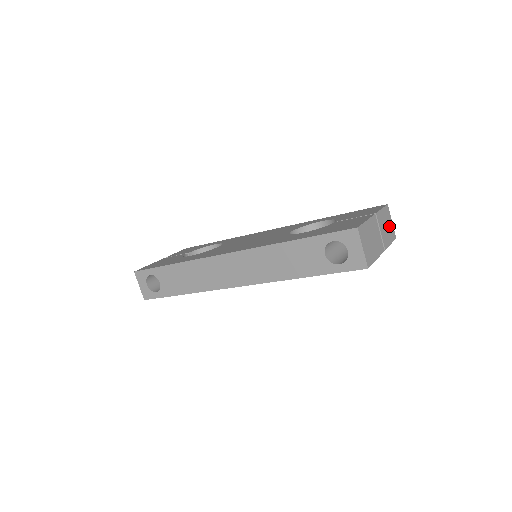
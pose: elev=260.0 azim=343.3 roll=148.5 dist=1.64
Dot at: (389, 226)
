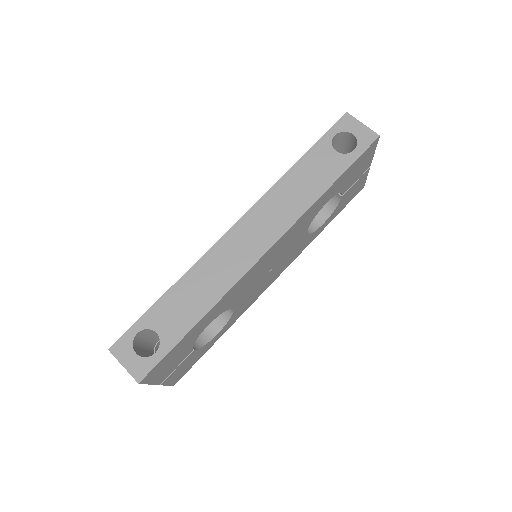
Dot at: occluded
